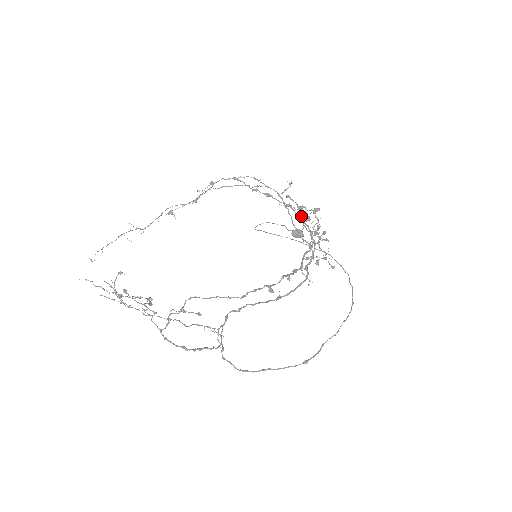
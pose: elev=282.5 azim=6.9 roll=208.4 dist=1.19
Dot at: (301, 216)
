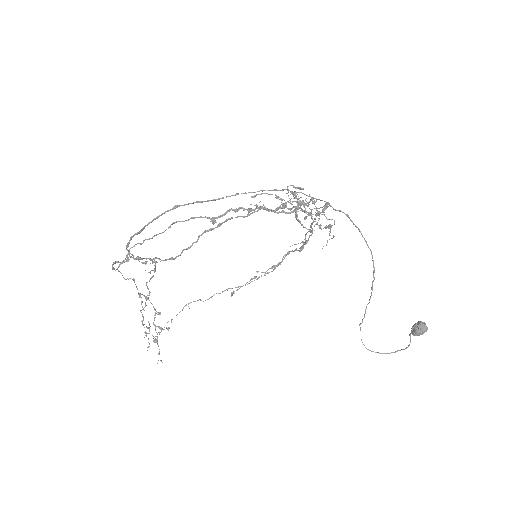
Dot at: (334, 236)
